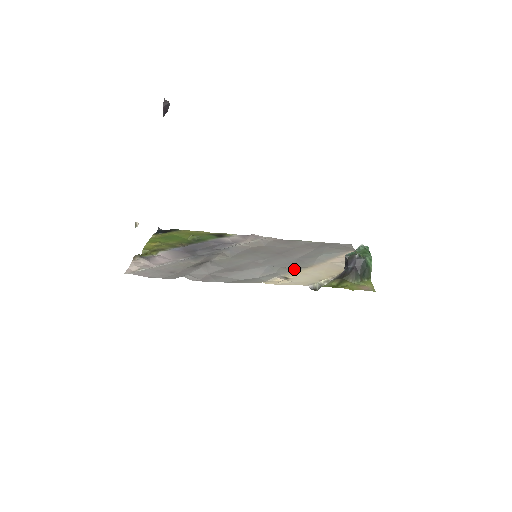
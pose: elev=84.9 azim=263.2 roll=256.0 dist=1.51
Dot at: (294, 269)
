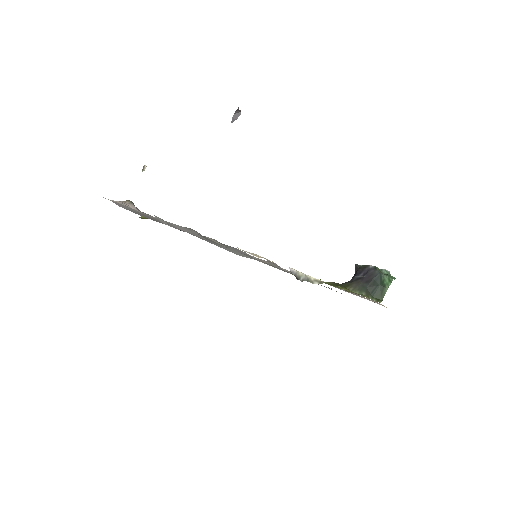
Dot at: occluded
